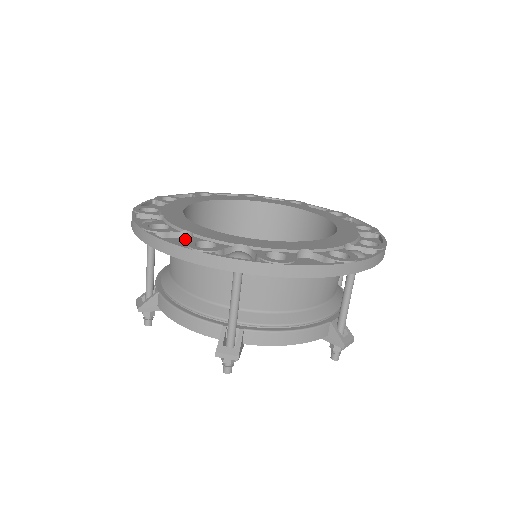
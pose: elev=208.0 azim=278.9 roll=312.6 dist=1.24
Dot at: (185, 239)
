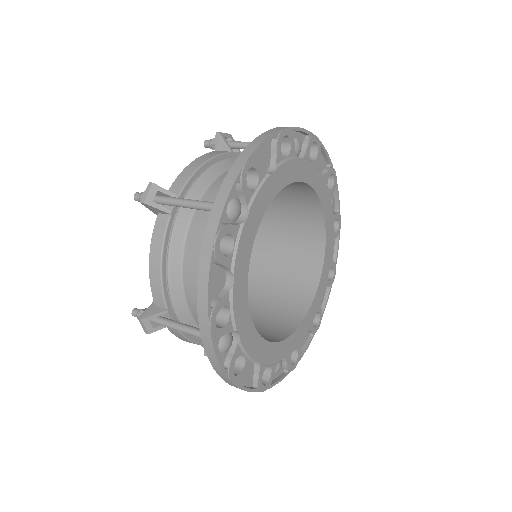
Dot at: occluded
